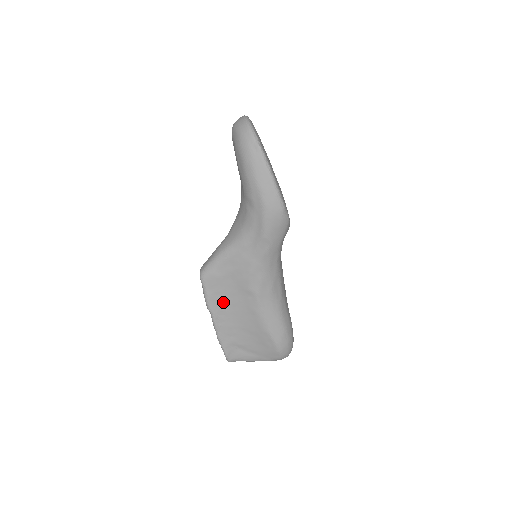
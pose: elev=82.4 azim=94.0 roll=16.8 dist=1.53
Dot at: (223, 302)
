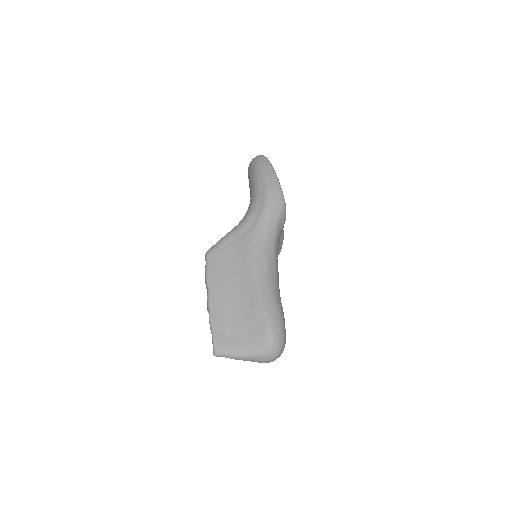
Dot at: (222, 277)
